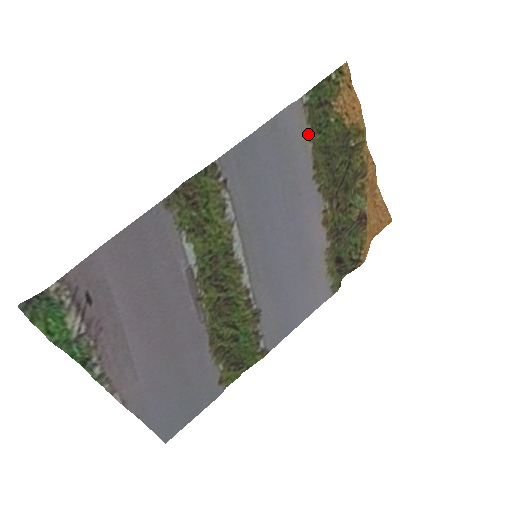
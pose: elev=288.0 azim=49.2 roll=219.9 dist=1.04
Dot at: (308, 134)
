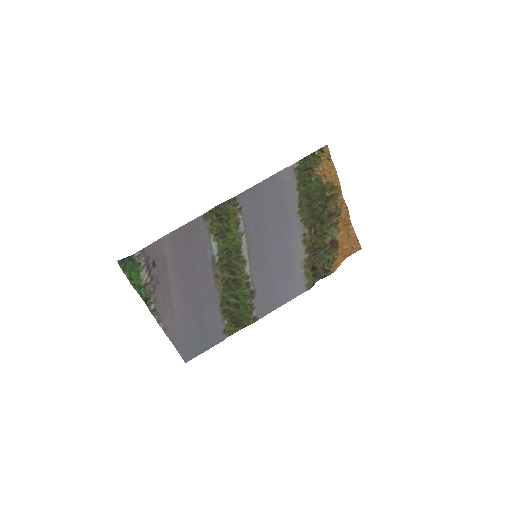
Dot at: (296, 186)
